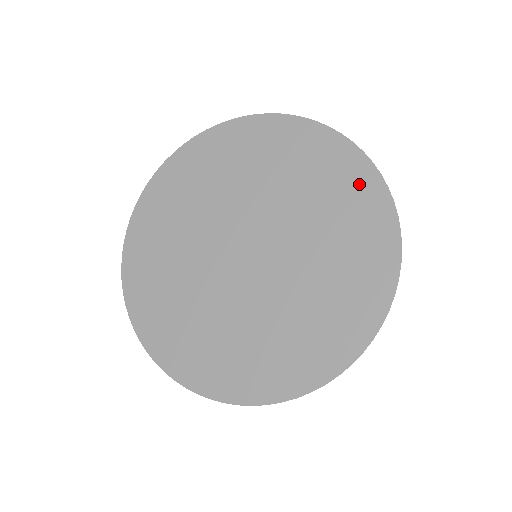
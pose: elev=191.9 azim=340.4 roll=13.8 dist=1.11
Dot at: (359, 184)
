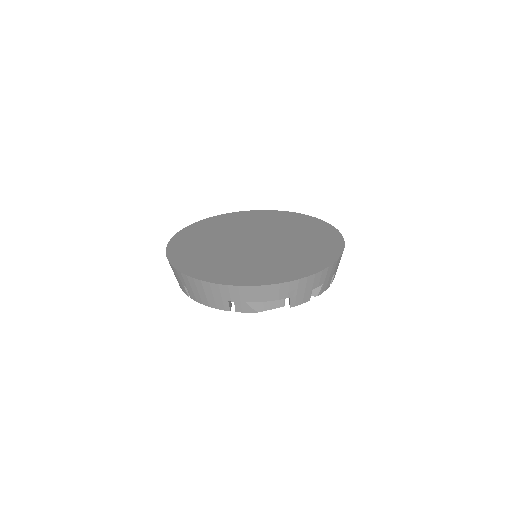
Dot at: (328, 233)
